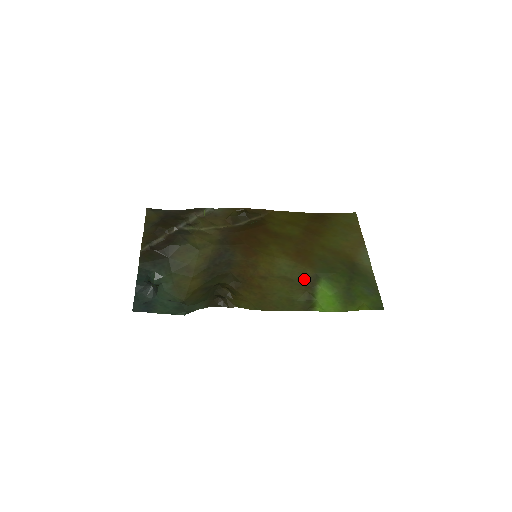
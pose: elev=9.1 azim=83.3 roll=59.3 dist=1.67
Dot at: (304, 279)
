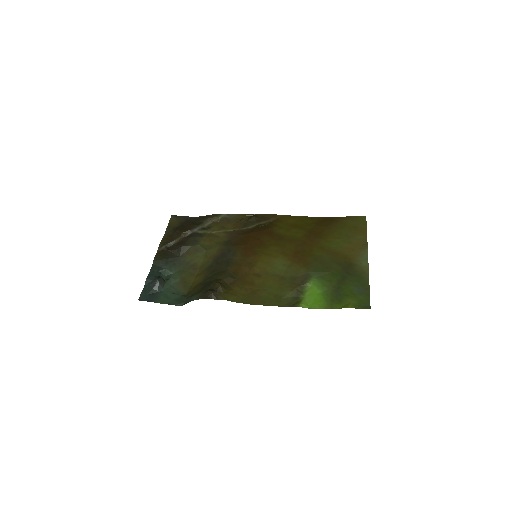
Dot at: (296, 277)
